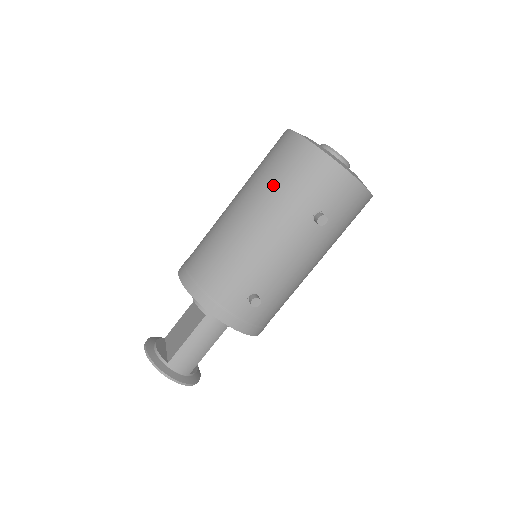
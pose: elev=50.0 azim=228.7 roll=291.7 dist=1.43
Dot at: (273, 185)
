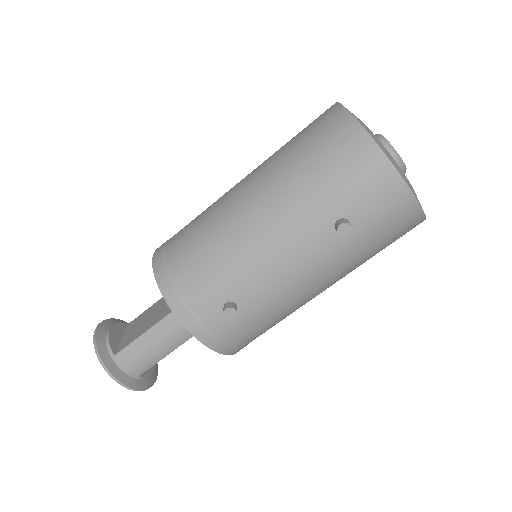
Dot at: (293, 167)
